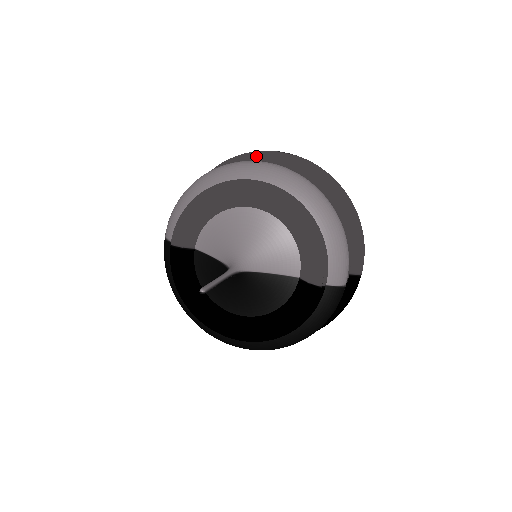
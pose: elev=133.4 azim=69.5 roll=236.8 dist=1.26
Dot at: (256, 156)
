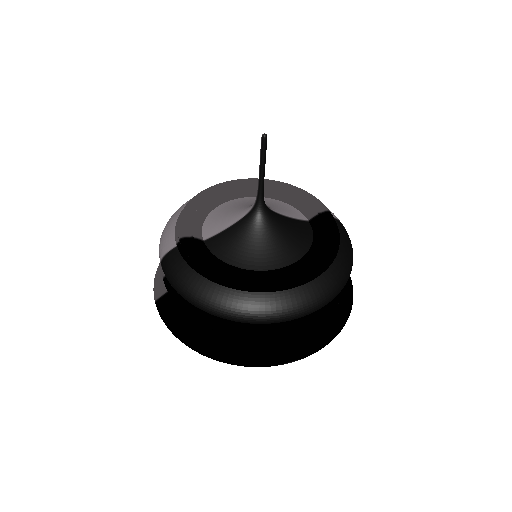
Dot at: occluded
